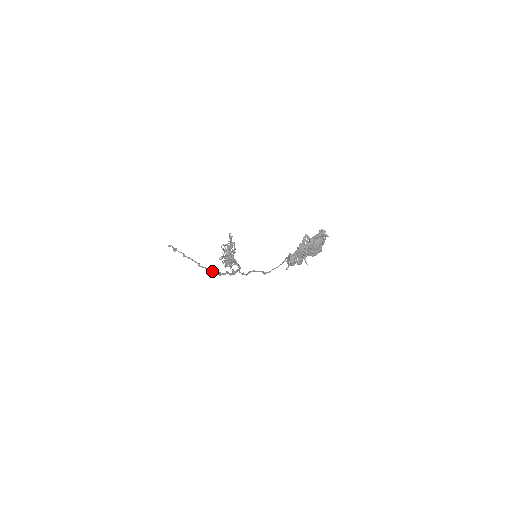
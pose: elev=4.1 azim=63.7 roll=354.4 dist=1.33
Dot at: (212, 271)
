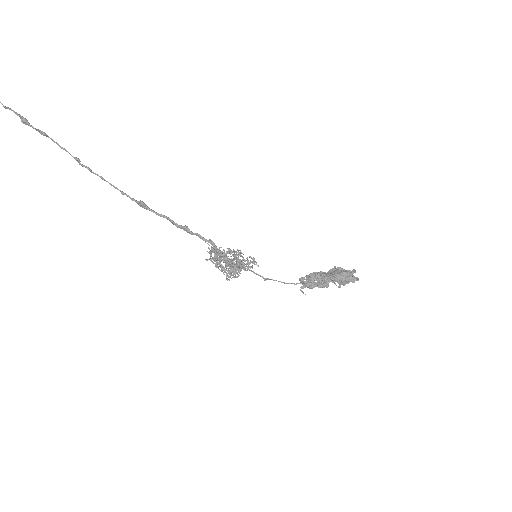
Dot at: occluded
